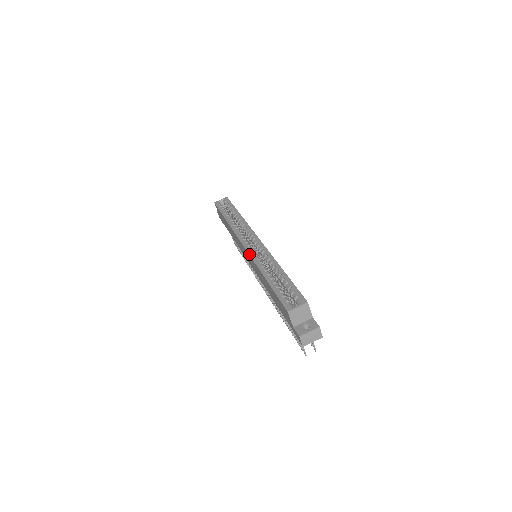
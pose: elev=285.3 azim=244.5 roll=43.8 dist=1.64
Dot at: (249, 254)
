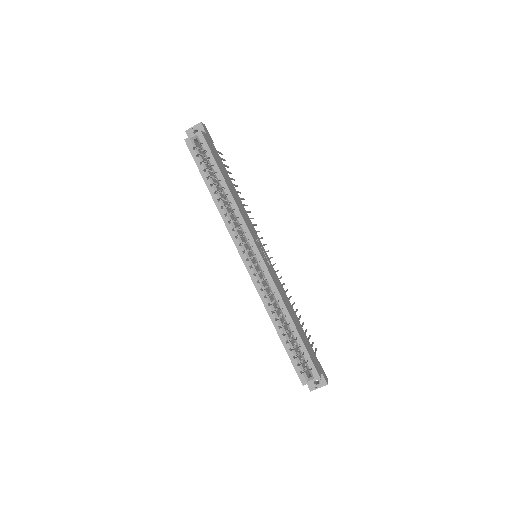
Dot at: (254, 285)
